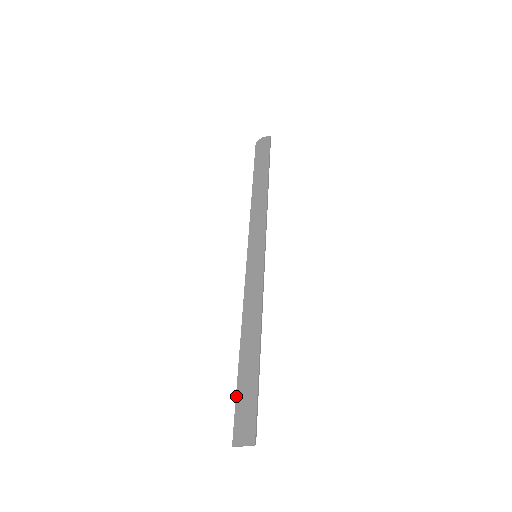
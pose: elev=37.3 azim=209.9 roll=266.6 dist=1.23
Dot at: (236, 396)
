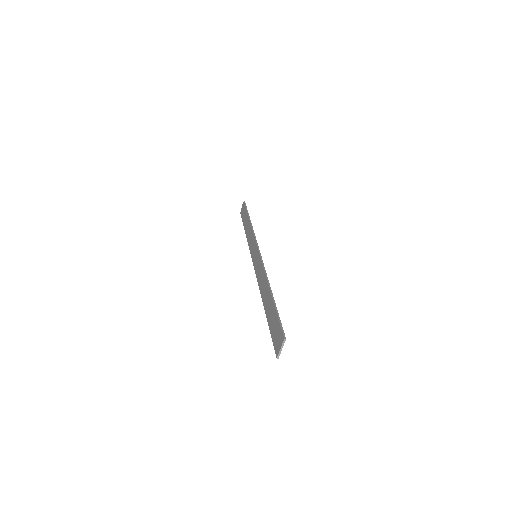
Dot at: occluded
